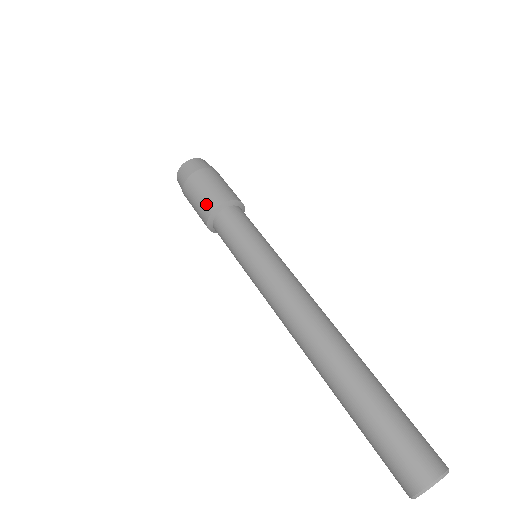
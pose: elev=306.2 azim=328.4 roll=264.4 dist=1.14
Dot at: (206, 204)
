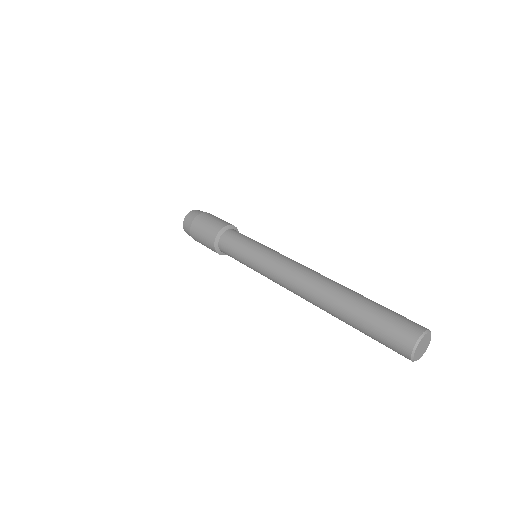
Dot at: (210, 234)
